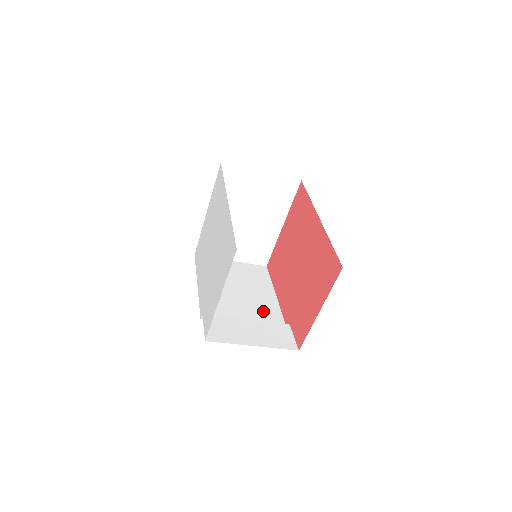
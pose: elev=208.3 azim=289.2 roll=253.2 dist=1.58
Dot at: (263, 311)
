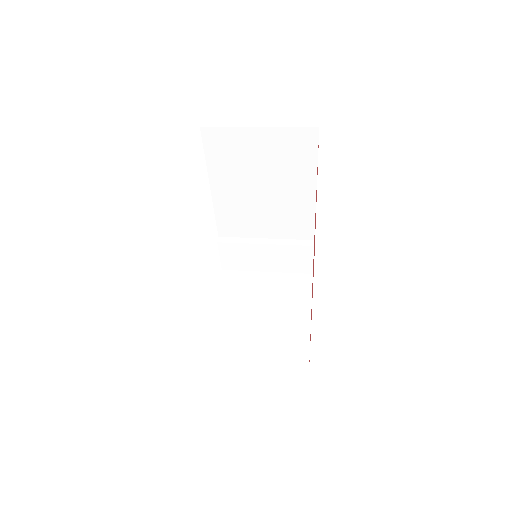
Dot at: (290, 219)
